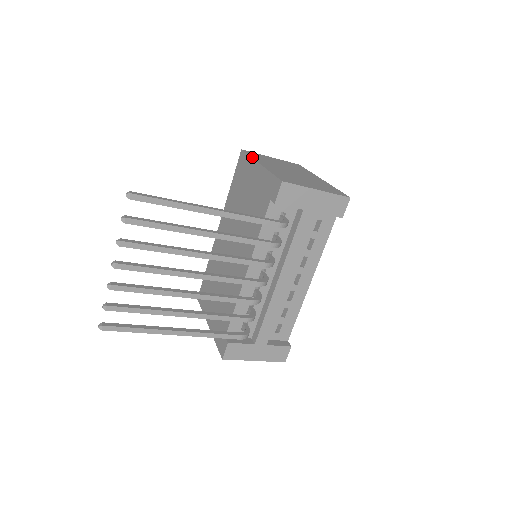
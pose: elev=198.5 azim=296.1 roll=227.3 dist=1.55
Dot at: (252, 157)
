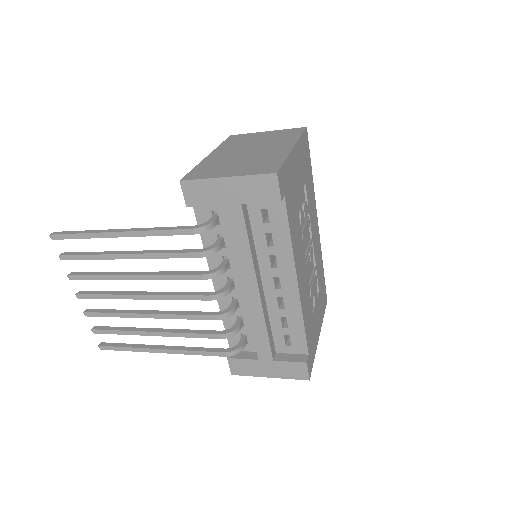
Dot at: (219, 146)
